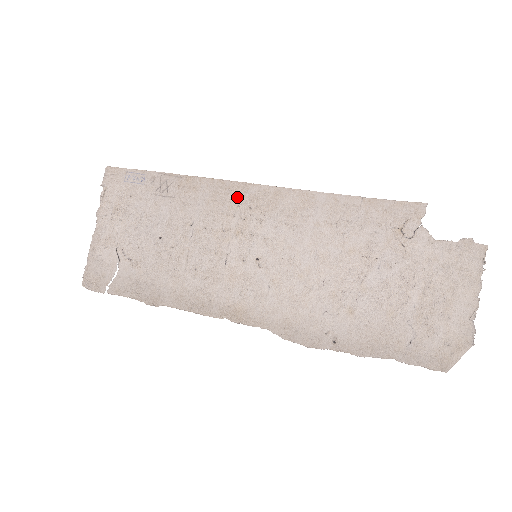
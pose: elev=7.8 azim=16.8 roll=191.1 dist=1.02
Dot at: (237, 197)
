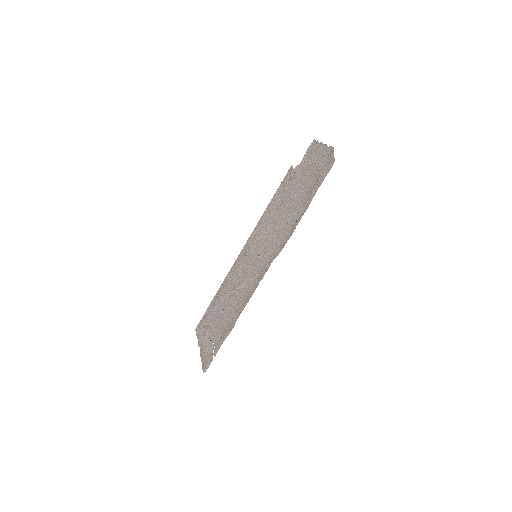
Dot at: (240, 259)
